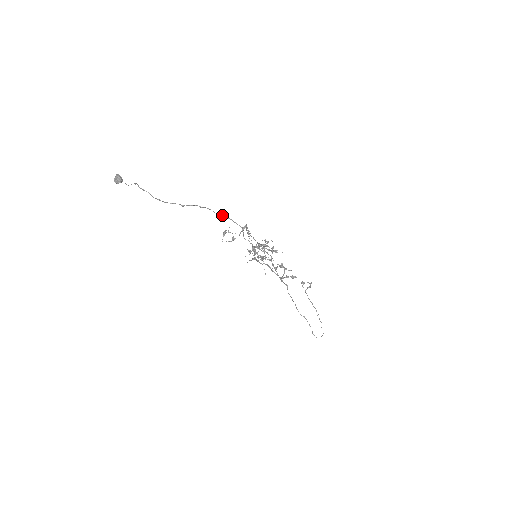
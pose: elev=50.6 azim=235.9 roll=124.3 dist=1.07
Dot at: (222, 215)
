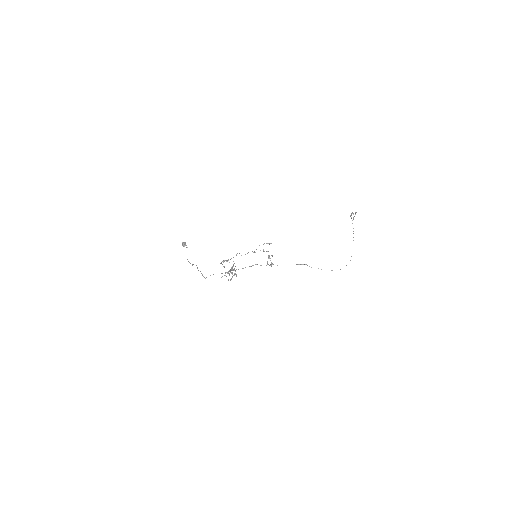
Dot at: (200, 271)
